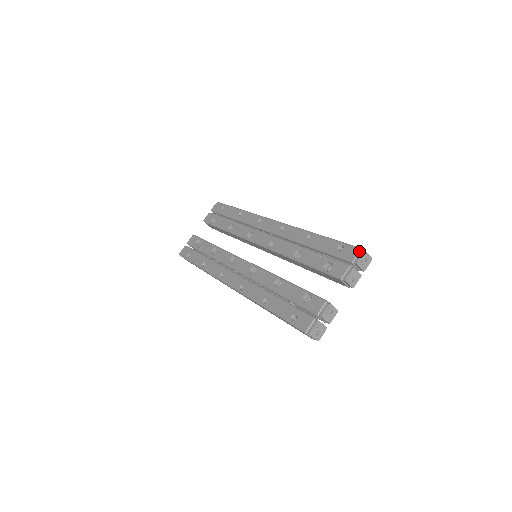
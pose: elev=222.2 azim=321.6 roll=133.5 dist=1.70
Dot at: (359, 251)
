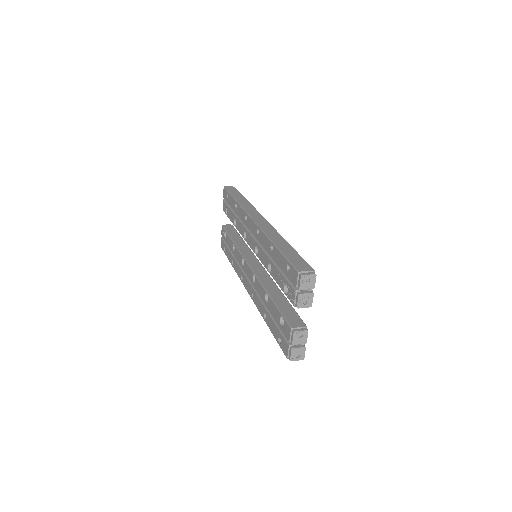
Dot at: (297, 276)
